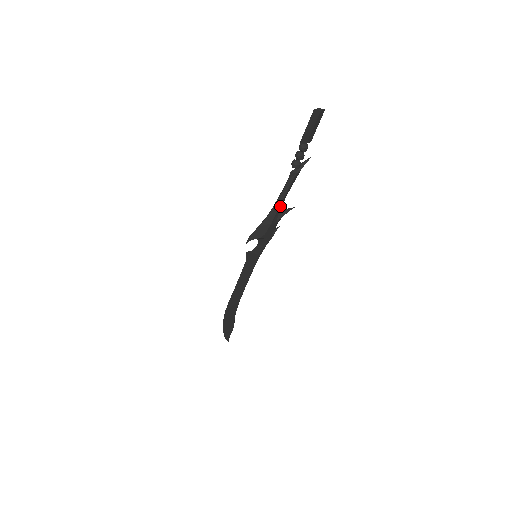
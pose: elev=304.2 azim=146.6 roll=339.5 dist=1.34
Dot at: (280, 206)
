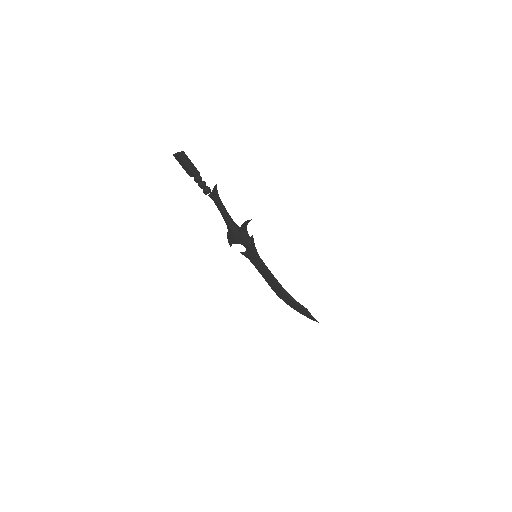
Dot at: (228, 220)
